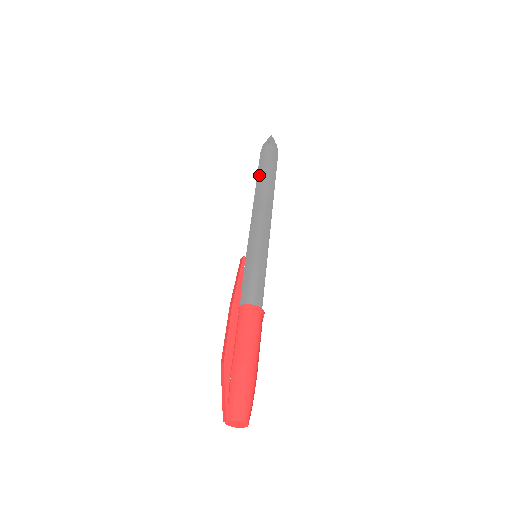
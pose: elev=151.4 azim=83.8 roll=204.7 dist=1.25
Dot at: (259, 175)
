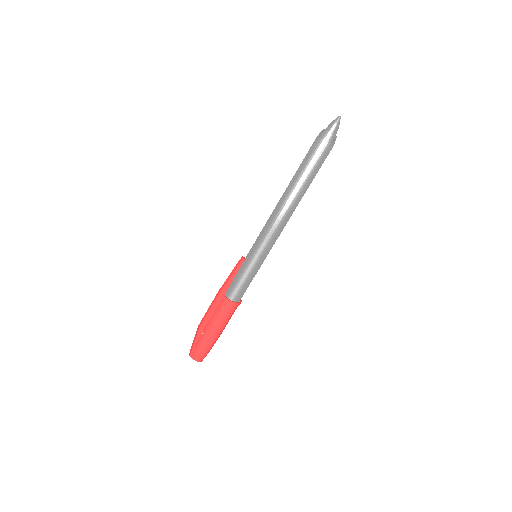
Dot at: (296, 176)
